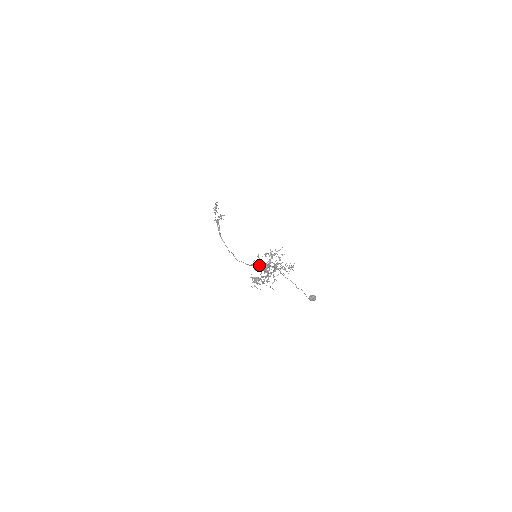
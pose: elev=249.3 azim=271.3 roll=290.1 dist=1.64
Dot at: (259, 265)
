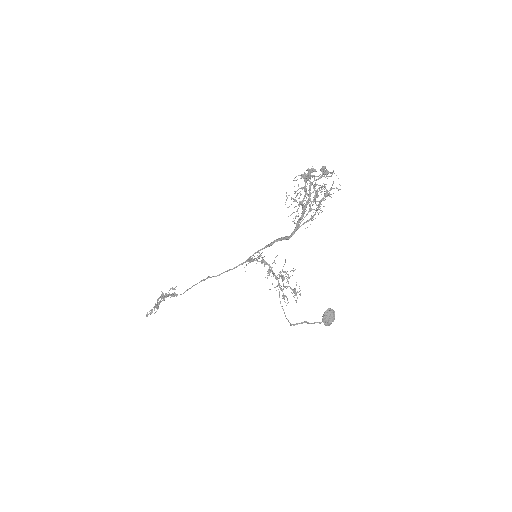
Dot at: (300, 194)
